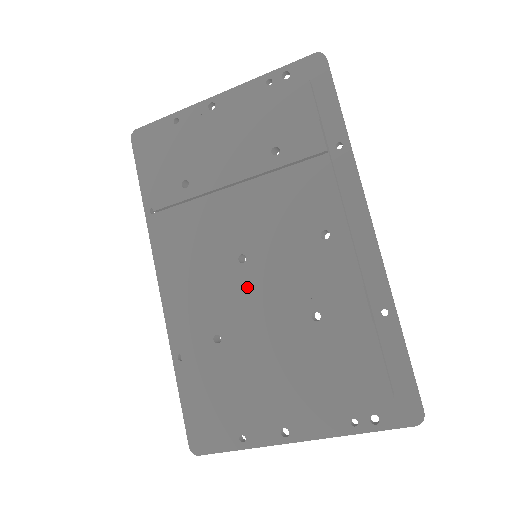
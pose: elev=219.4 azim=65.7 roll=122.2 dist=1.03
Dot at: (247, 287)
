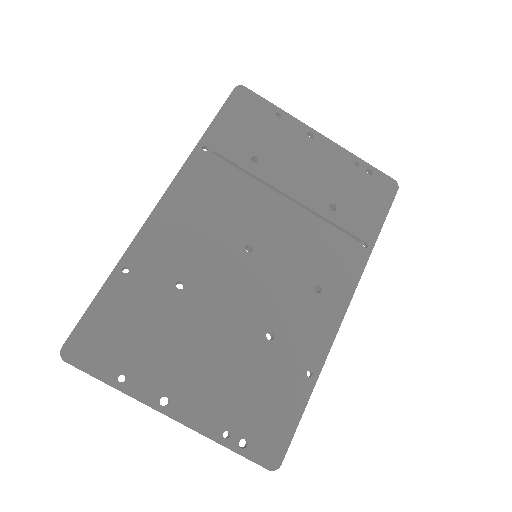
Dot at: (235, 270)
